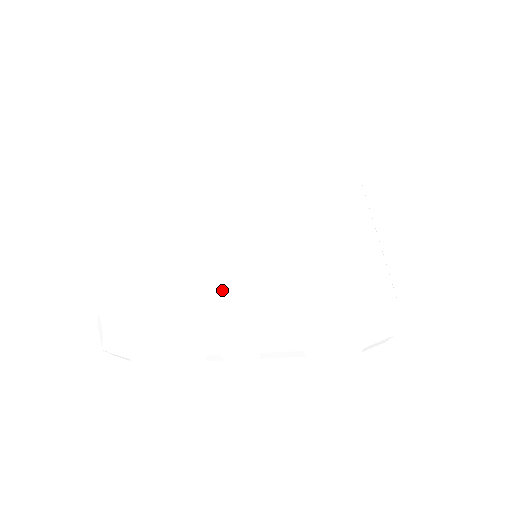
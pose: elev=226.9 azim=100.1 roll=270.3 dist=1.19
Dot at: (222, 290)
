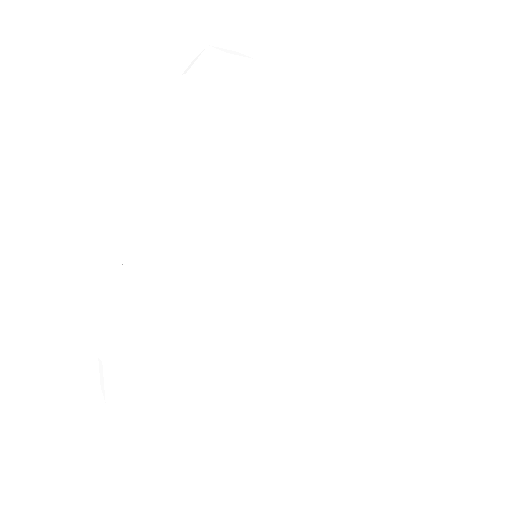
Dot at: (242, 348)
